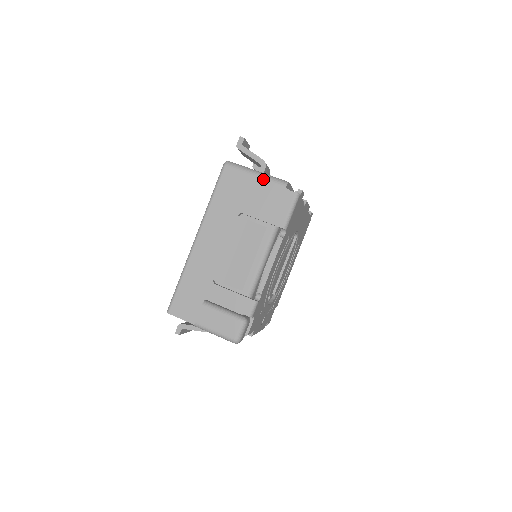
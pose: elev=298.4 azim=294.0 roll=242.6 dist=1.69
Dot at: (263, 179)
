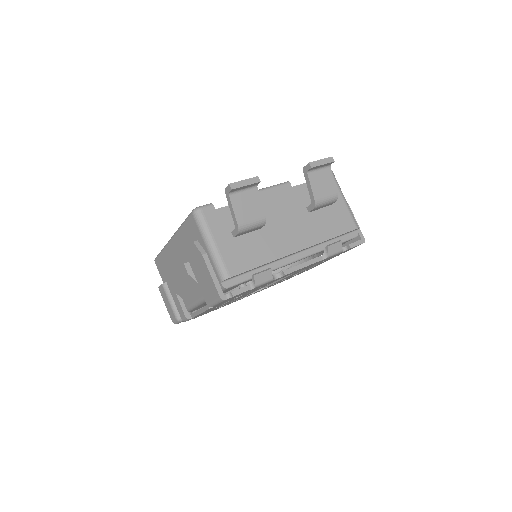
Dot at: (210, 256)
